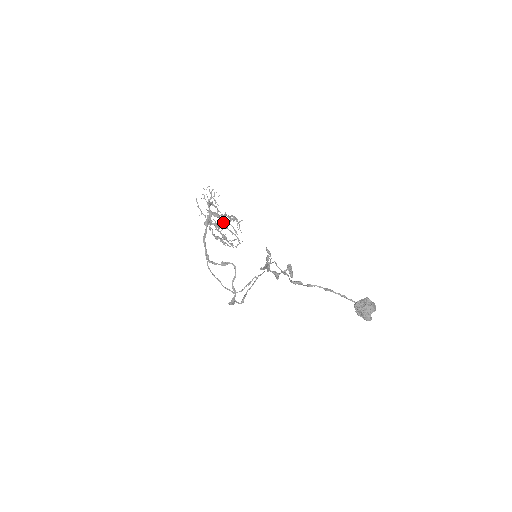
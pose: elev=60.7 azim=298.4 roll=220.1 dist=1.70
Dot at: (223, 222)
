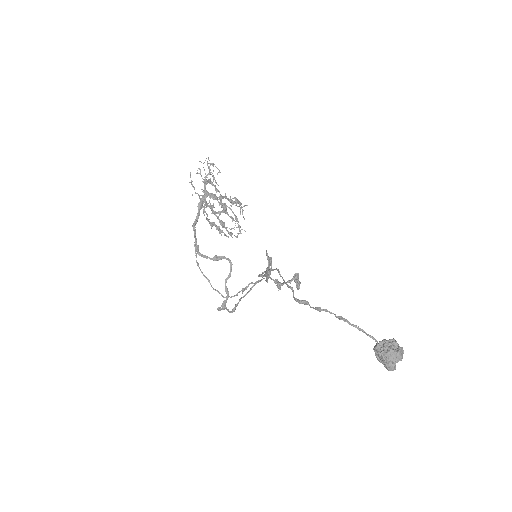
Dot at: occluded
